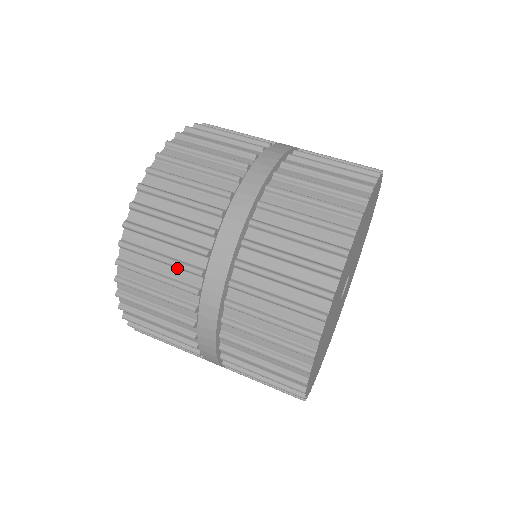
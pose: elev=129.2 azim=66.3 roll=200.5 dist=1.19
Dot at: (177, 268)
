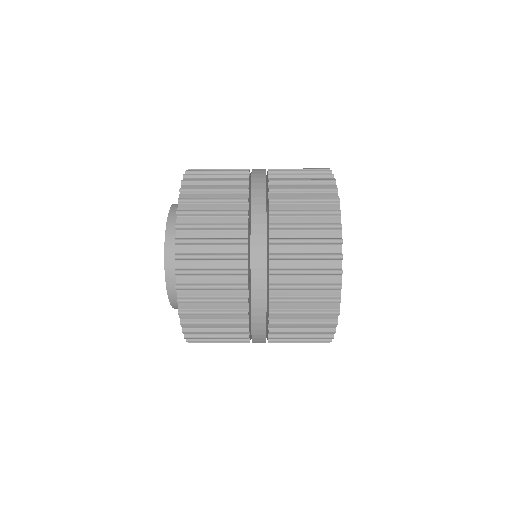
Dot at: (226, 260)
